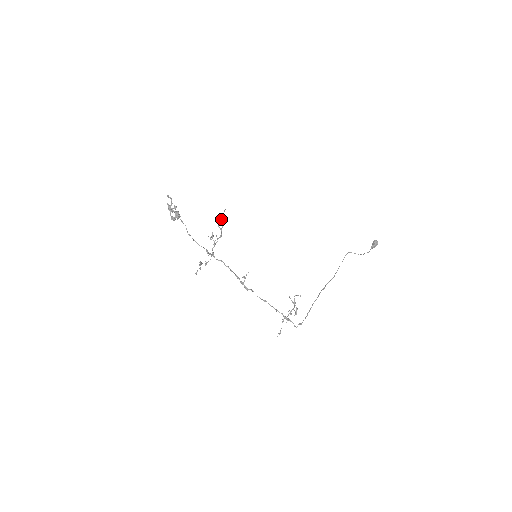
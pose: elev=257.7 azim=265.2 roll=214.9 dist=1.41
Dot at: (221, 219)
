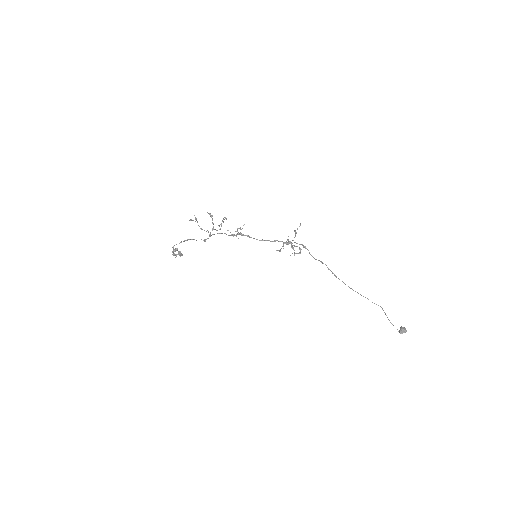
Dot at: occluded
